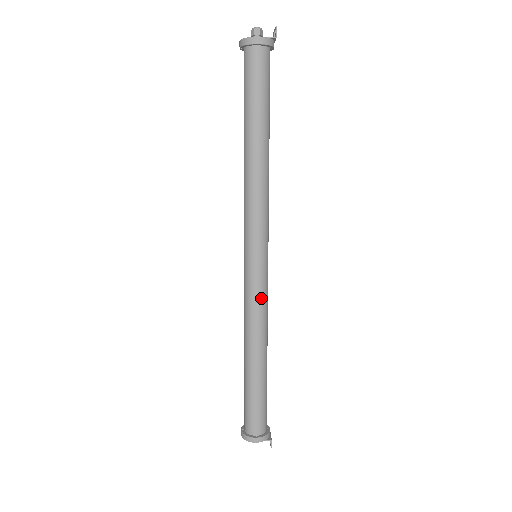
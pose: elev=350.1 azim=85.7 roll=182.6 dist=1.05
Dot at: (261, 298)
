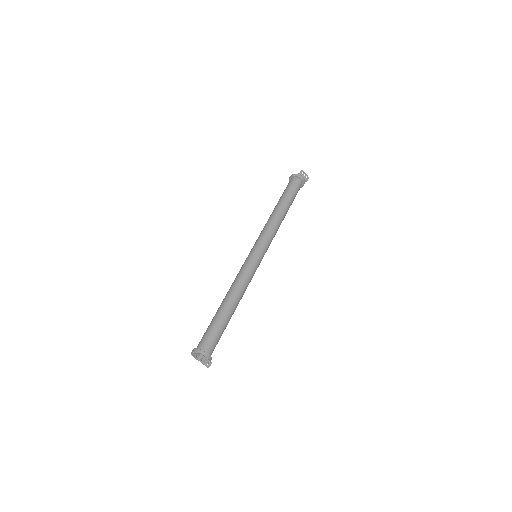
Dot at: (243, 269)
